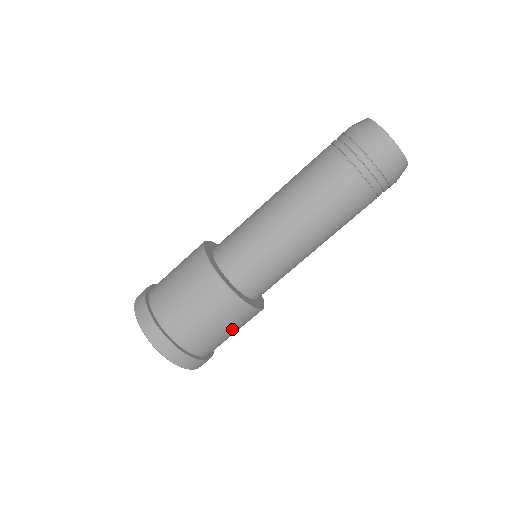
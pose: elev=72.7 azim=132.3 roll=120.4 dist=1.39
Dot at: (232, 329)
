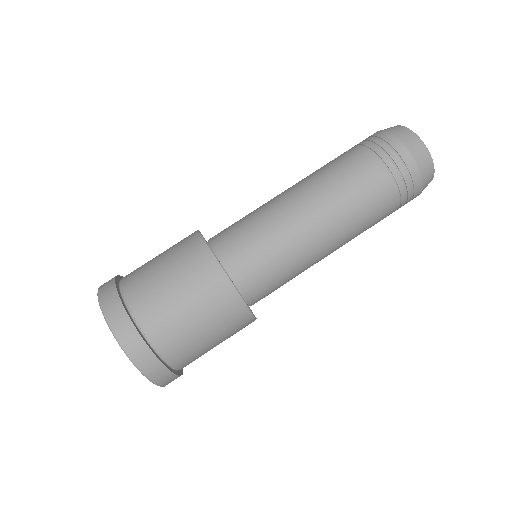
Dot at: (222, 340)
